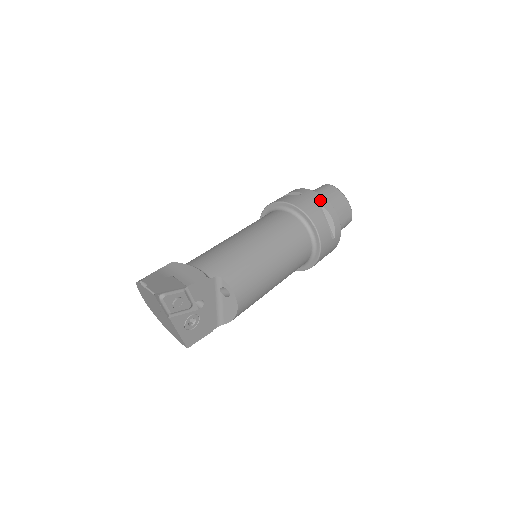
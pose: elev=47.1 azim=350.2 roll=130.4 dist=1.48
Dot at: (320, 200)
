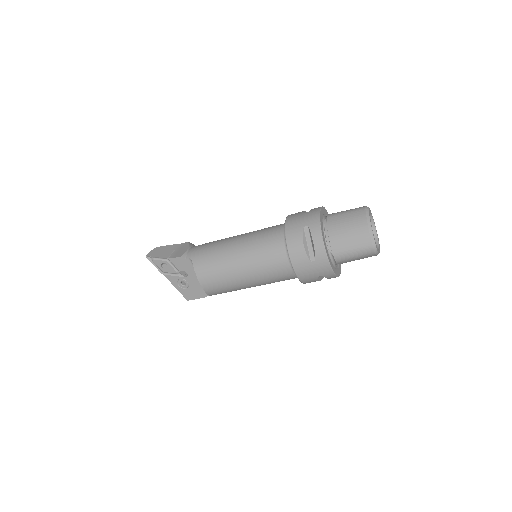
Dot at: (312, 221)
